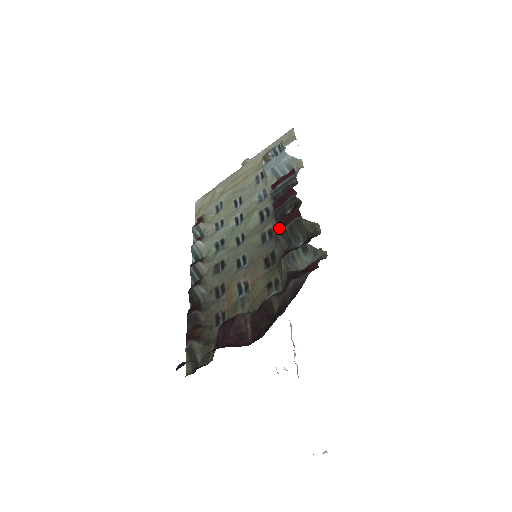
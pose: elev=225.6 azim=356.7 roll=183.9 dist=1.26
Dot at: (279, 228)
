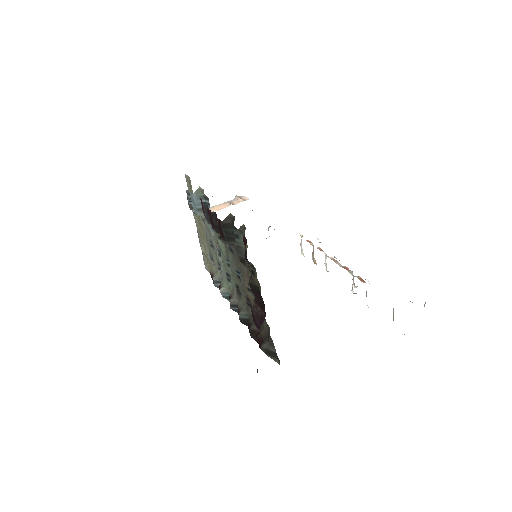
Dot at: (224, 239)
